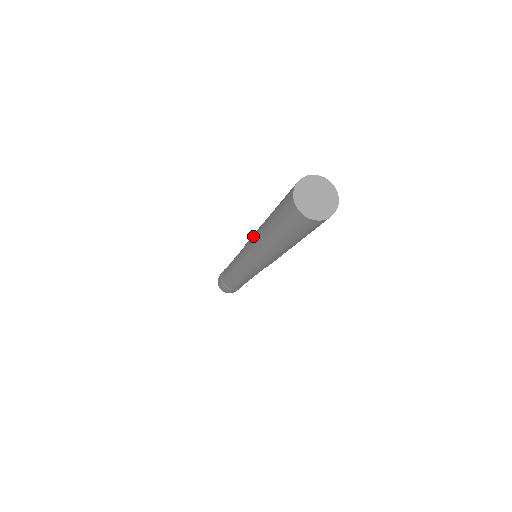
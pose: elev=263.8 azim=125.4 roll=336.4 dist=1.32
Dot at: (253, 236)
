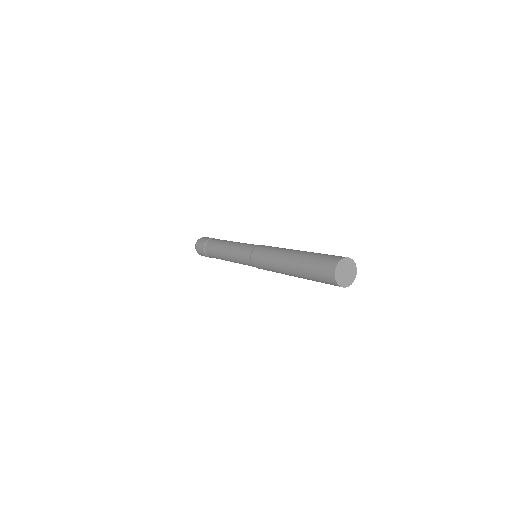
Dot at: (273, 251)
